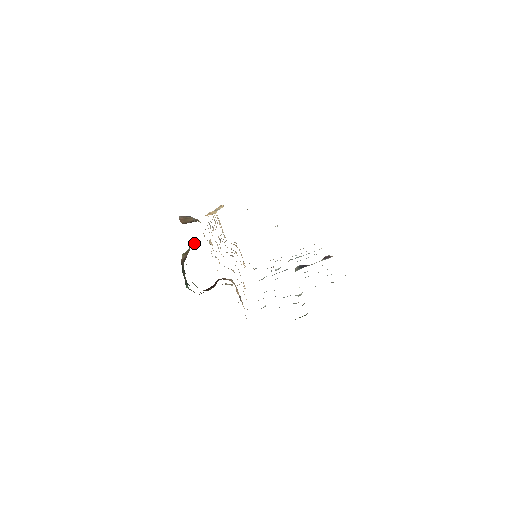
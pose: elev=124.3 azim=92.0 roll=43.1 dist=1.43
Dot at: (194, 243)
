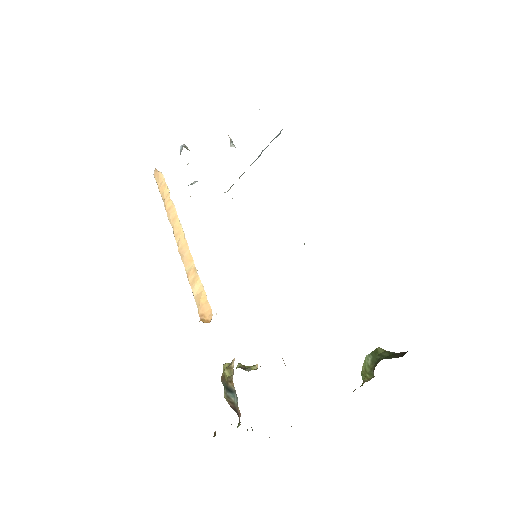
Dot at: (232, 394)
